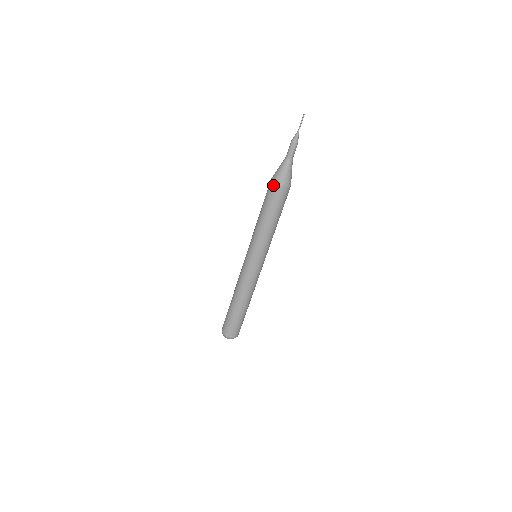
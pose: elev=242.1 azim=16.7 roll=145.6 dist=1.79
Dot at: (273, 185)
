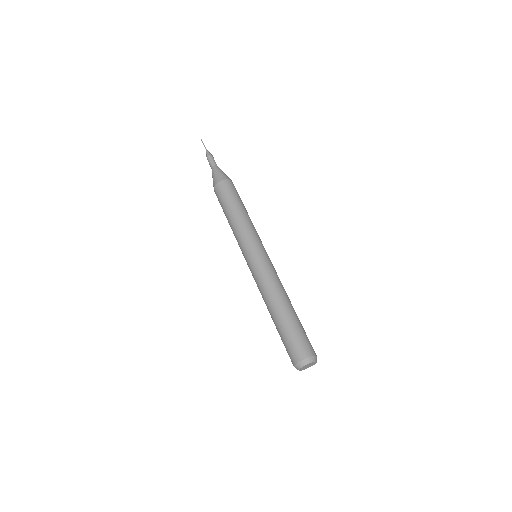
Dot at: (216, 187)
